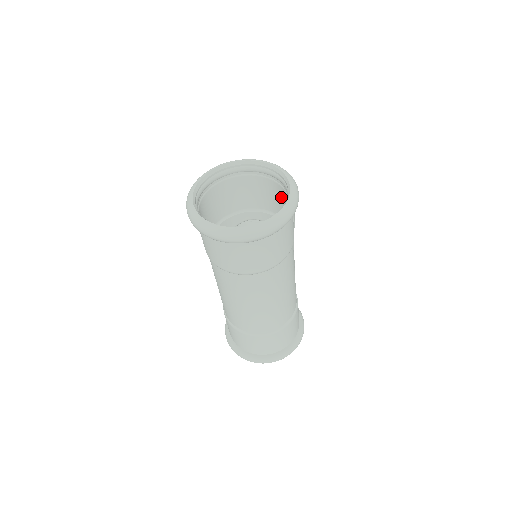
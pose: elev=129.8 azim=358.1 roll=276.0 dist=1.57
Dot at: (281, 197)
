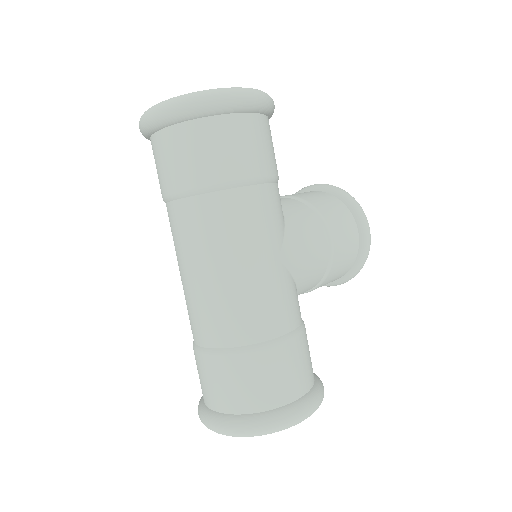
Dot at: occluded
